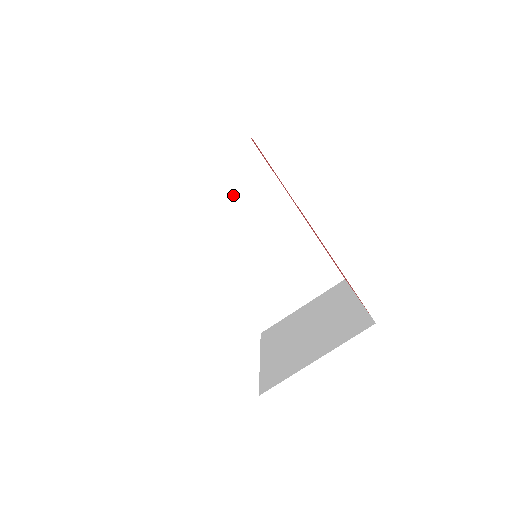
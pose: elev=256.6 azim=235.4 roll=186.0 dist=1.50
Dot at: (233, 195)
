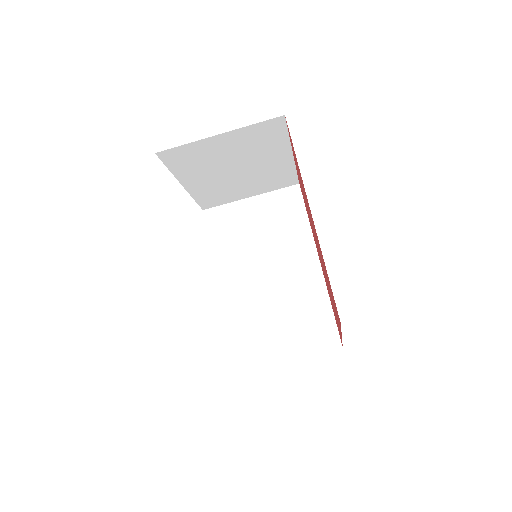
Dot at: (265, 225)
